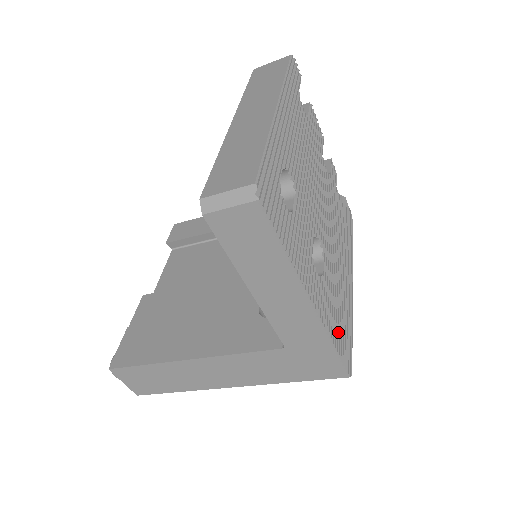
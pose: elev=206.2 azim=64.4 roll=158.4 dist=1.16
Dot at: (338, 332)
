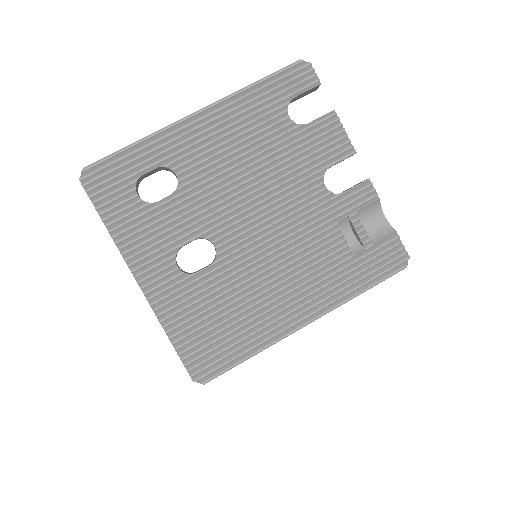
Dot at: (197, 334)
